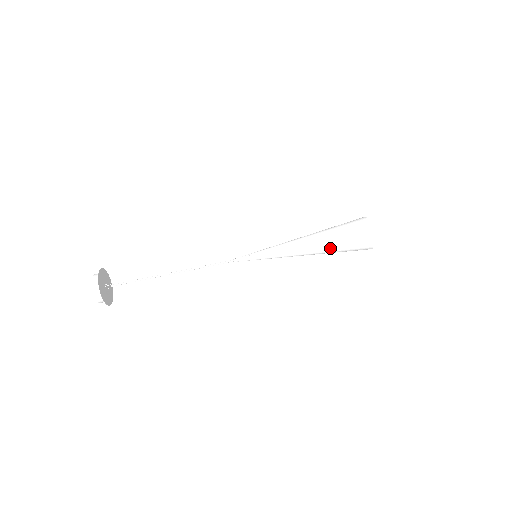
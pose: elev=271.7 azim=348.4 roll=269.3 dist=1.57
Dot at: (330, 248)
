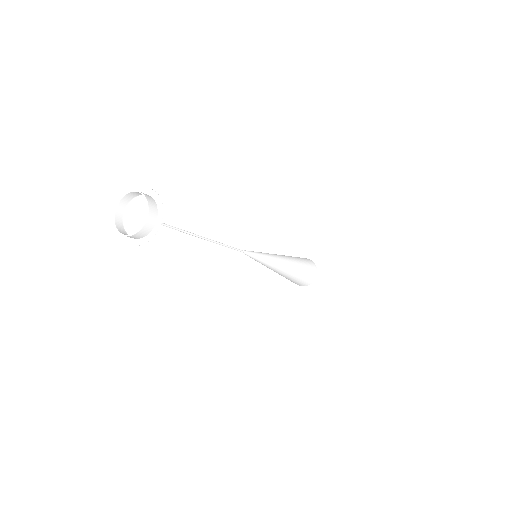
Dot at: (292, 277)
